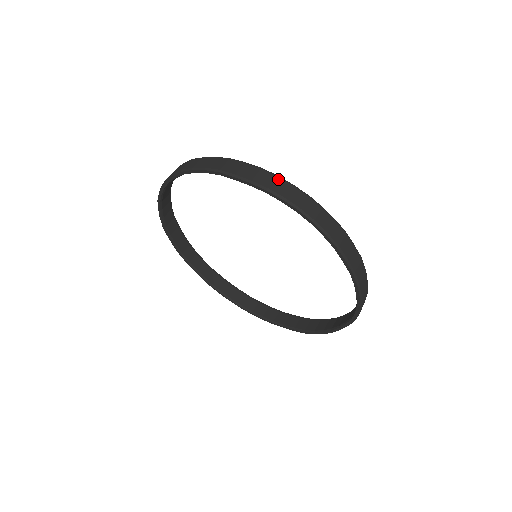
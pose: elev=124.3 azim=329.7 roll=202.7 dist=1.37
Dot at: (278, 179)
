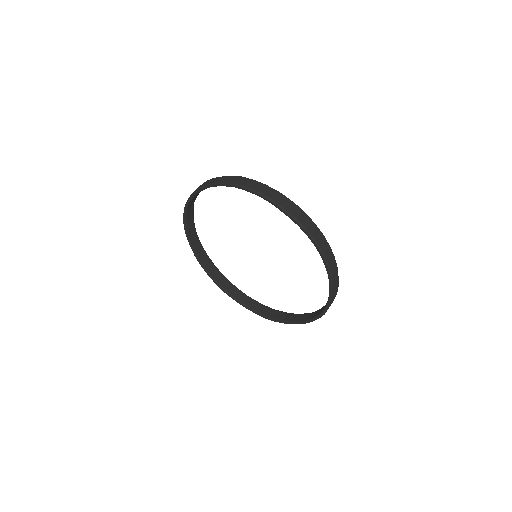
Dot at: (308, 219)
